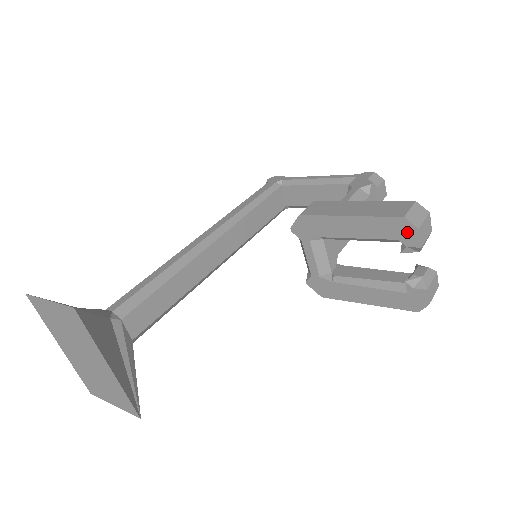
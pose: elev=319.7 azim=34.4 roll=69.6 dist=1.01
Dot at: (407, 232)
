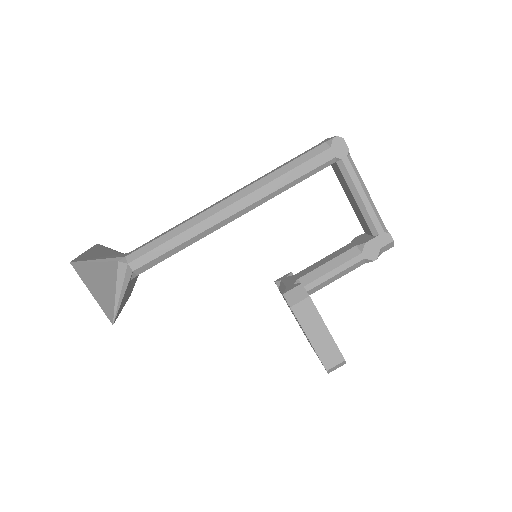
Dot at: occluded
